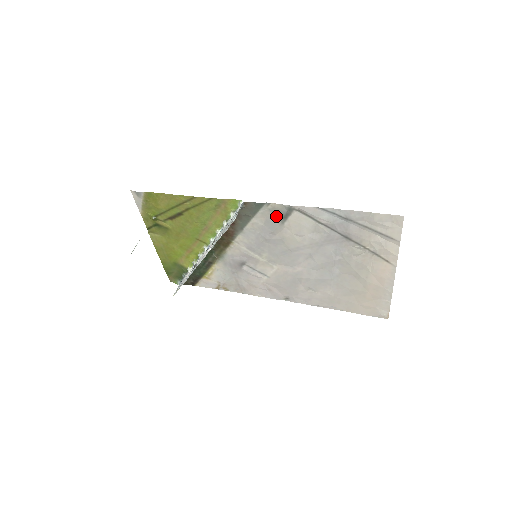
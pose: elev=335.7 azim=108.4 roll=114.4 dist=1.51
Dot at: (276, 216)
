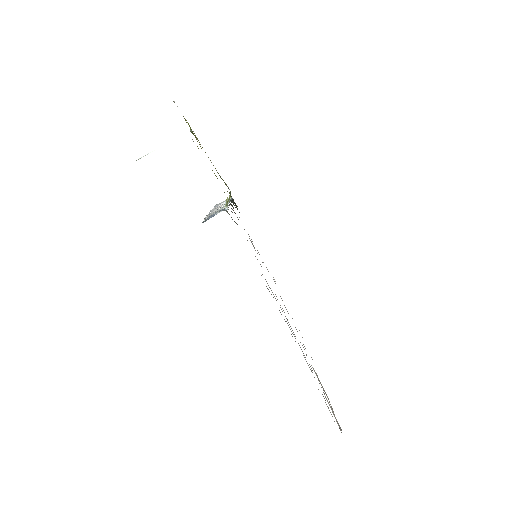
Dot at: occluded
